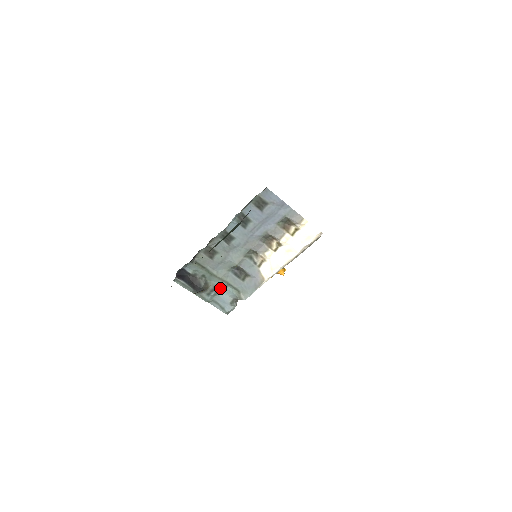
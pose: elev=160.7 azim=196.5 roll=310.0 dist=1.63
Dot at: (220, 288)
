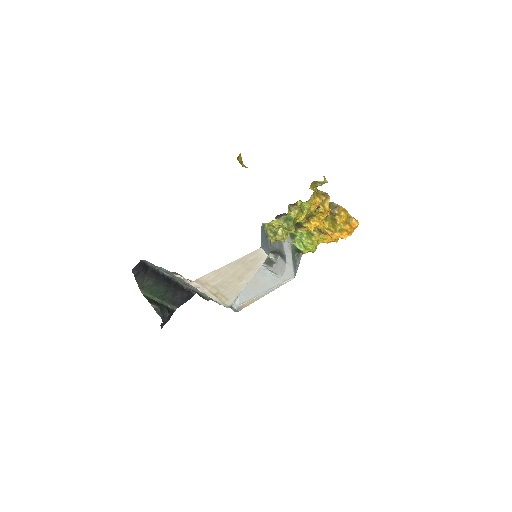
Dot at: occluded
